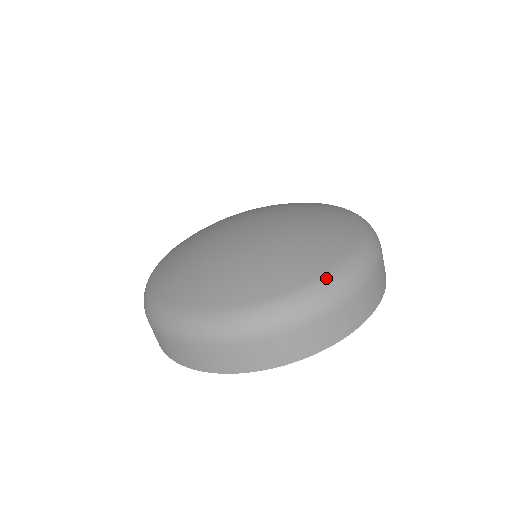
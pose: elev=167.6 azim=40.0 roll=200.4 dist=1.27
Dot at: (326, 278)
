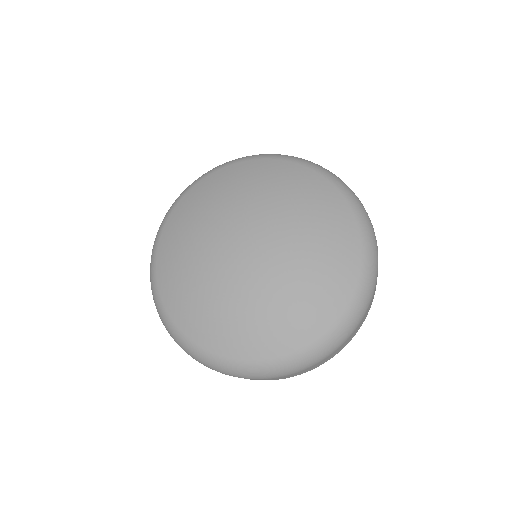
Dot at: (363, 279)
